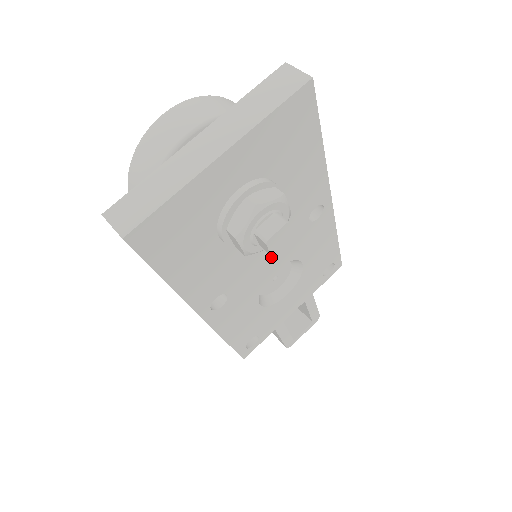
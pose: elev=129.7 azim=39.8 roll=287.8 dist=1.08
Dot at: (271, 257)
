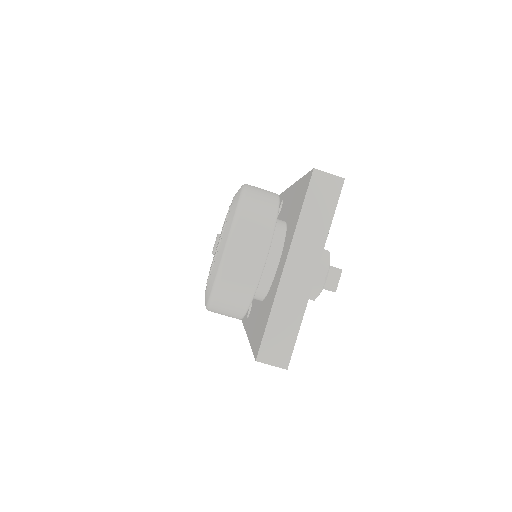
Dot at: occluded
